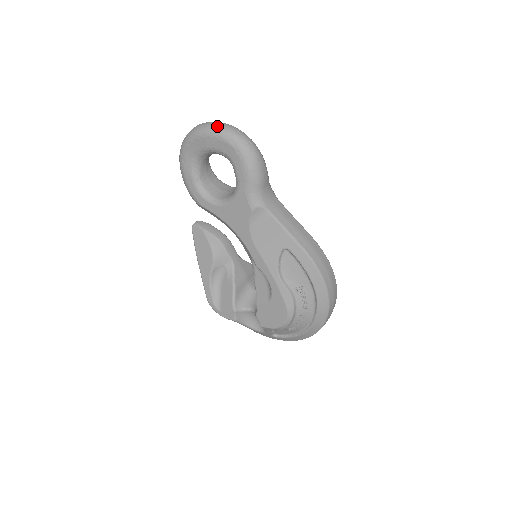
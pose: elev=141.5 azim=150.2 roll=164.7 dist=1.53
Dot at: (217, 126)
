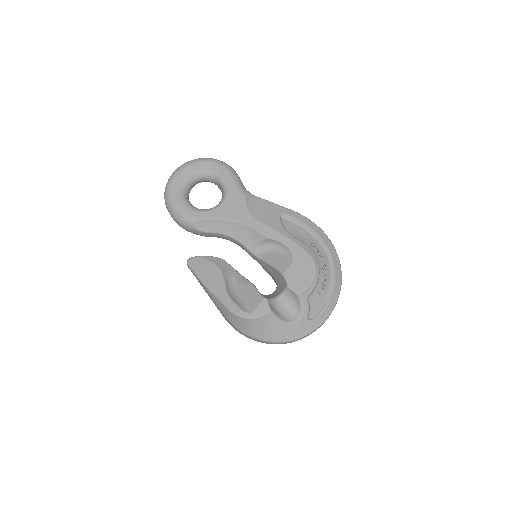
Dot at: (195, 159)
